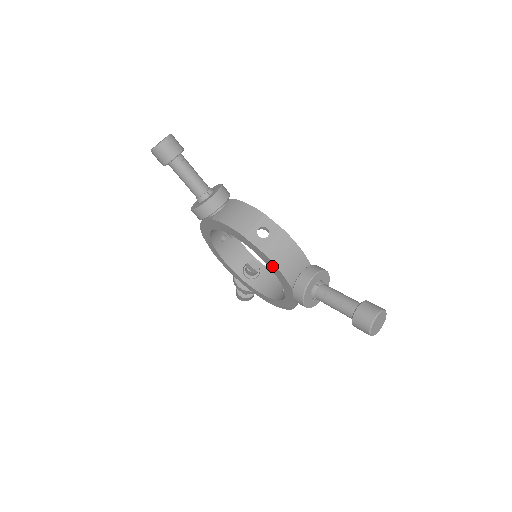
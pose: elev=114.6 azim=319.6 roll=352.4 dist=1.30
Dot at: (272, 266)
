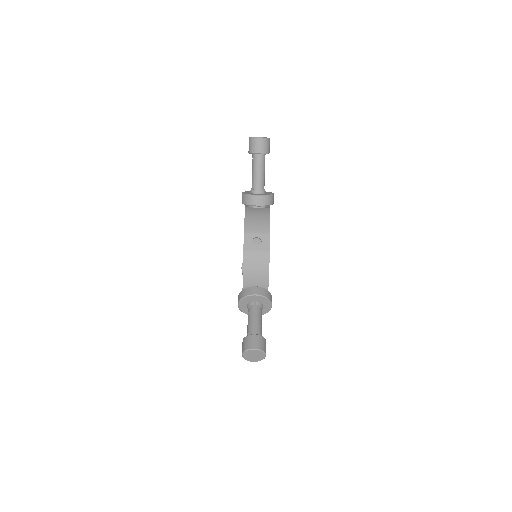
Dot at: (243, 265)
